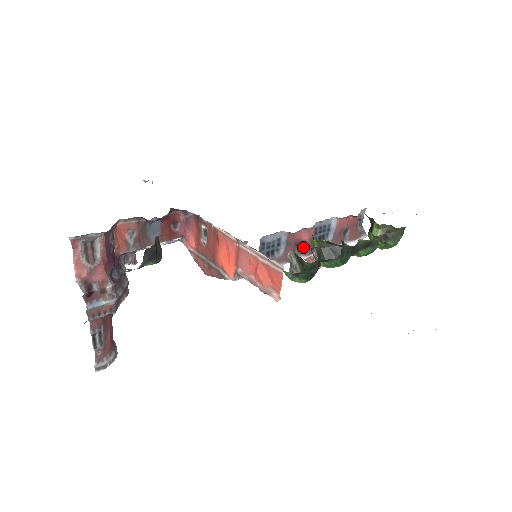
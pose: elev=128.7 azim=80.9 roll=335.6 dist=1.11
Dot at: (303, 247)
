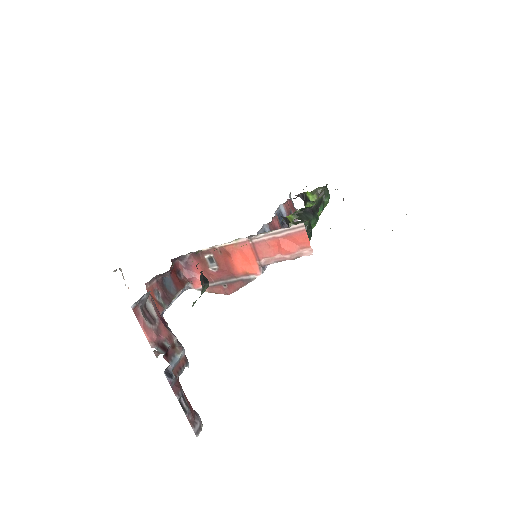
Dot at: occluded
